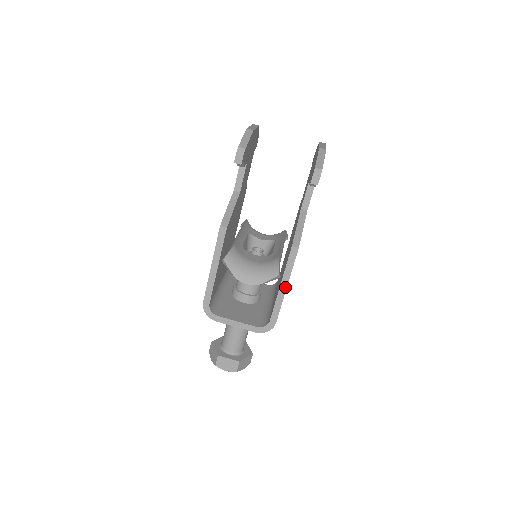
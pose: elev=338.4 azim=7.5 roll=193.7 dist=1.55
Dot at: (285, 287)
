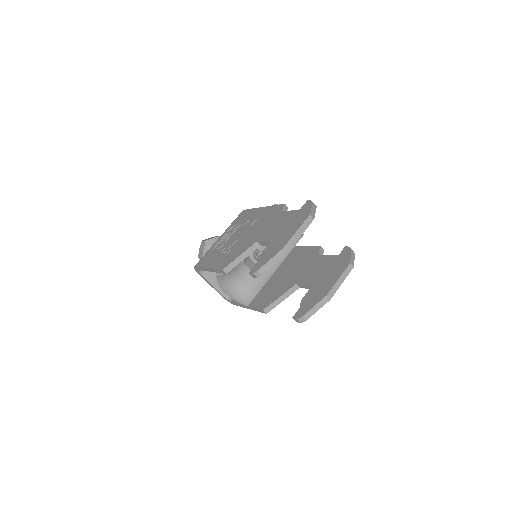
Dot at: (248, 308)
